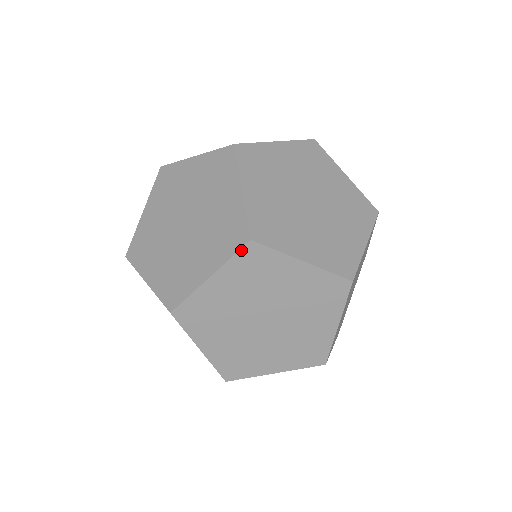
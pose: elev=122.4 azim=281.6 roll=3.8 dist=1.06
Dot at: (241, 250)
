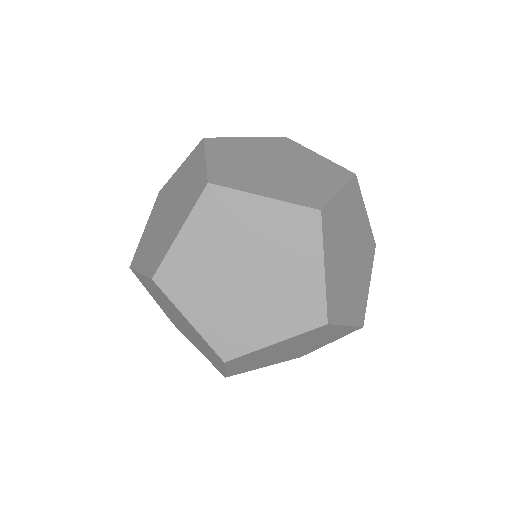
Dot at: (149, 278)
